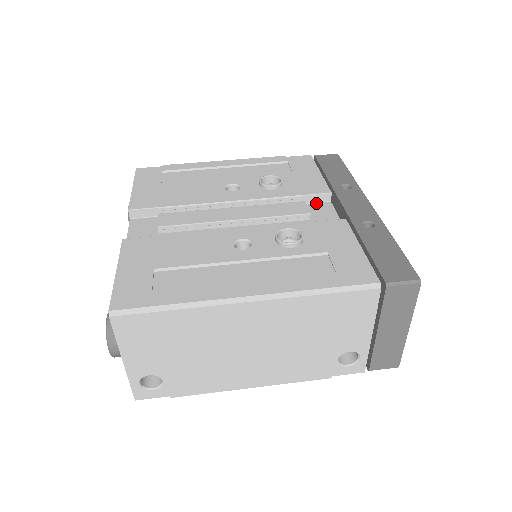
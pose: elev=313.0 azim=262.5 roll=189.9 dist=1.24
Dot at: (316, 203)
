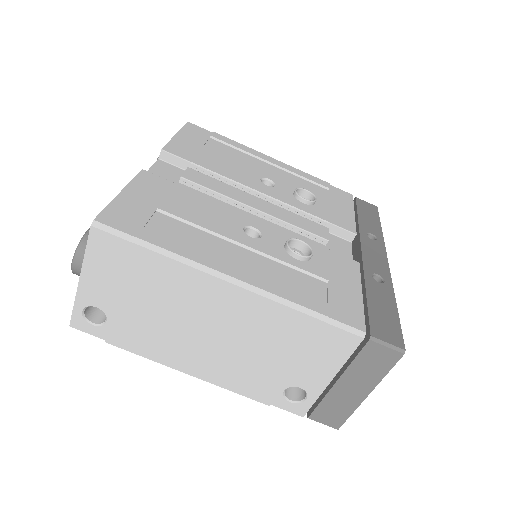
Dot at: (337, 236)
